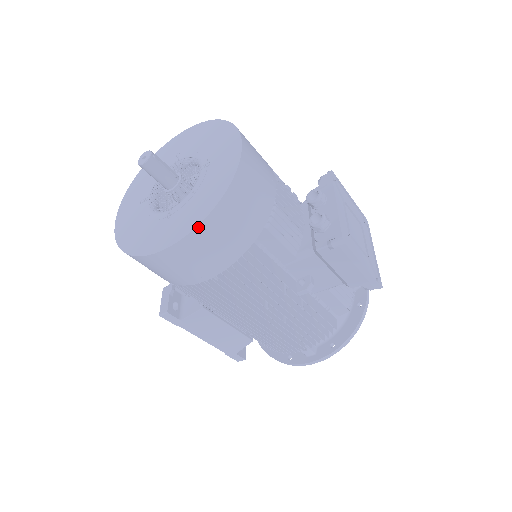
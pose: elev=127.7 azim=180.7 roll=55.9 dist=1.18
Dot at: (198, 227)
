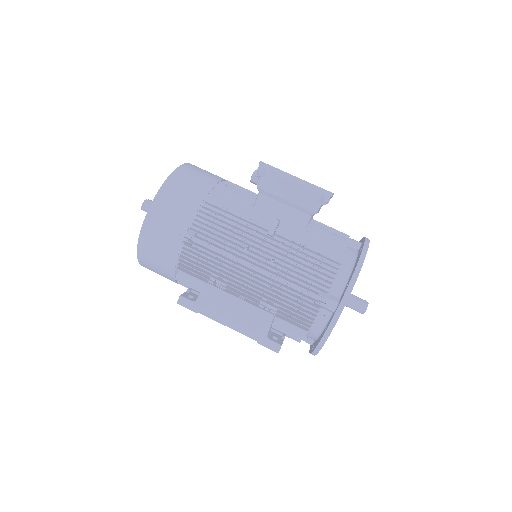
Dot at: (159, 192)
